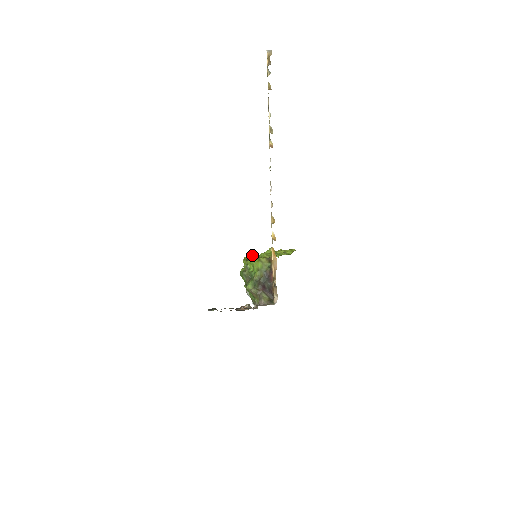
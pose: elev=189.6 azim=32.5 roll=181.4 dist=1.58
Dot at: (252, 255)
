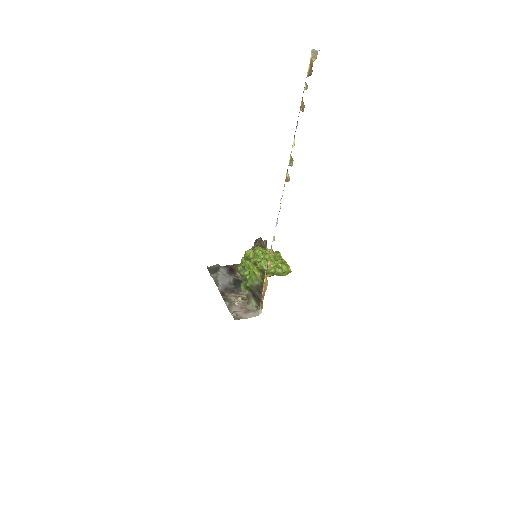
Dot at: (253, 253)
